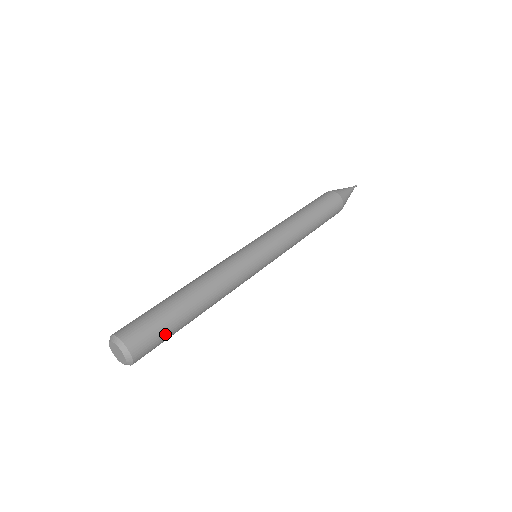
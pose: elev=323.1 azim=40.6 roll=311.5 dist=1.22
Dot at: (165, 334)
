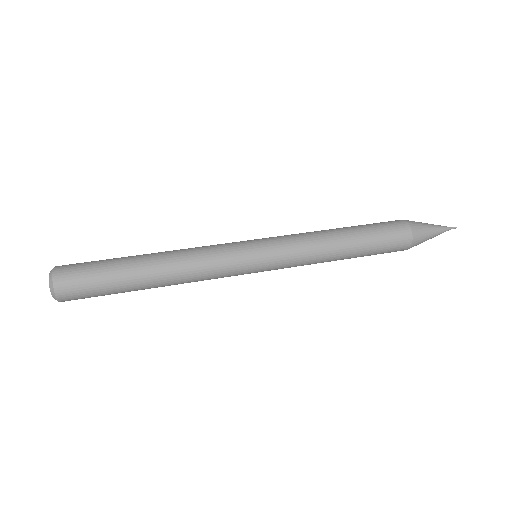
Dot at: (103, 295)
